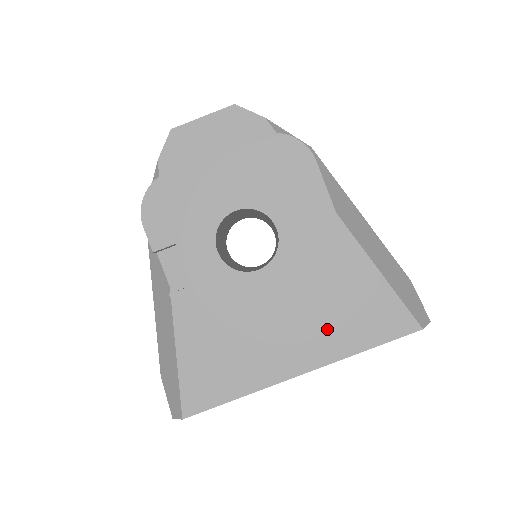
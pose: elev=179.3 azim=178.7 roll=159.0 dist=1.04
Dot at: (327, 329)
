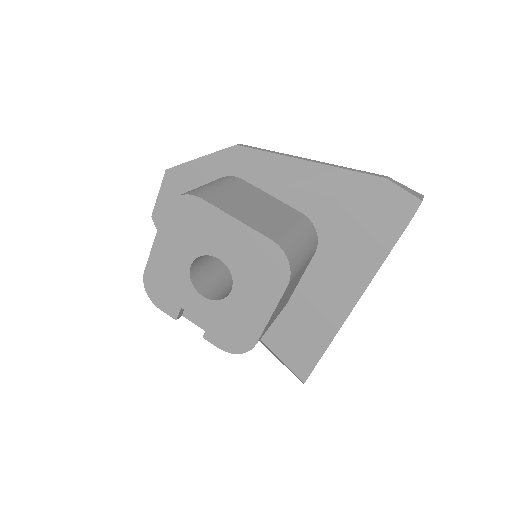
Dot at: (342, 268)
